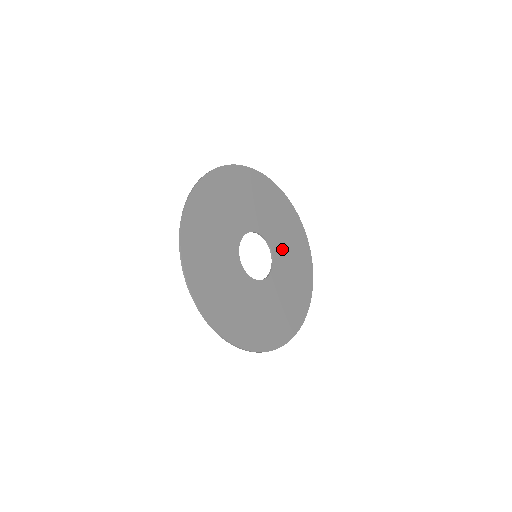
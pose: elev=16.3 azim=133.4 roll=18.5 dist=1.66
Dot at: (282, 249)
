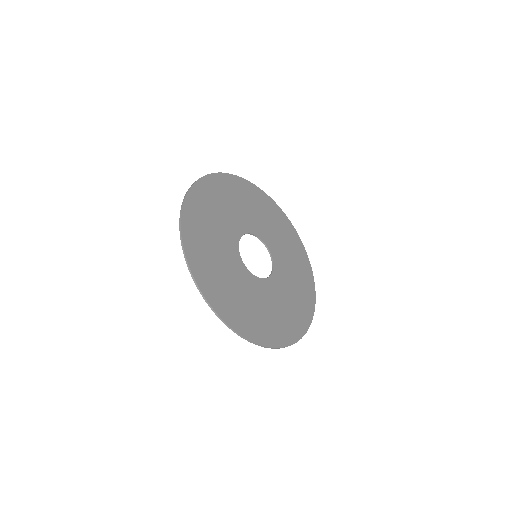
Dot at: (270, 235)
